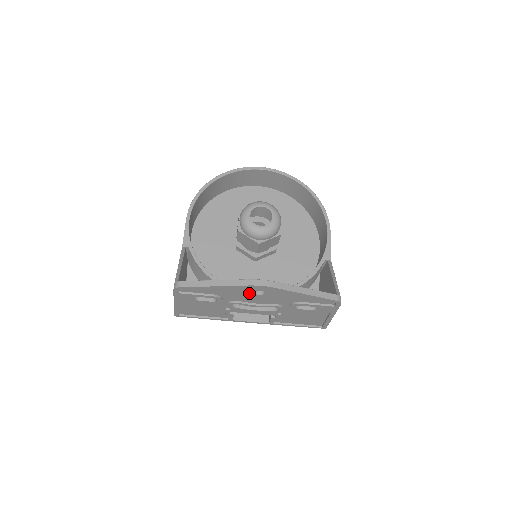
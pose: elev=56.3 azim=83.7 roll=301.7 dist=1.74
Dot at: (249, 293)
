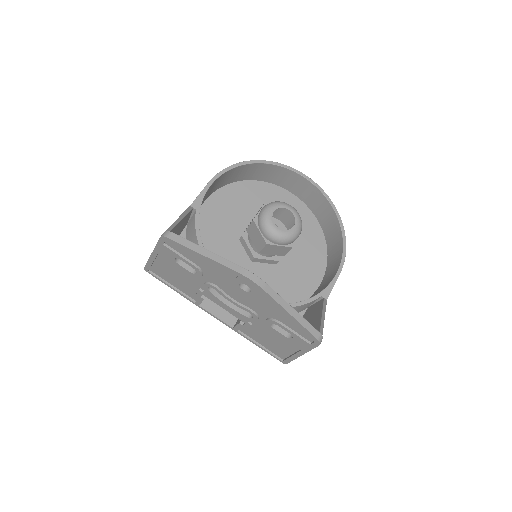
Dot at: (234, 282)
